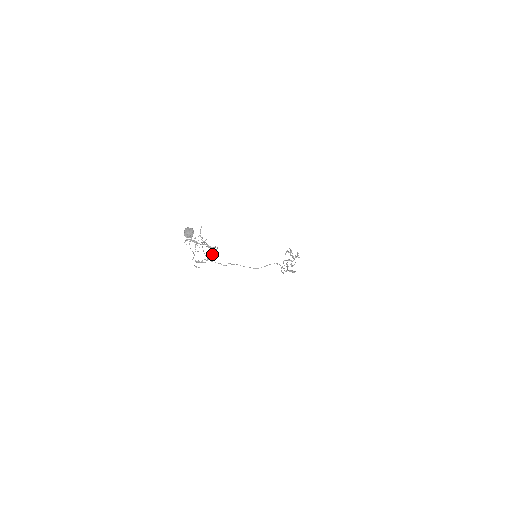
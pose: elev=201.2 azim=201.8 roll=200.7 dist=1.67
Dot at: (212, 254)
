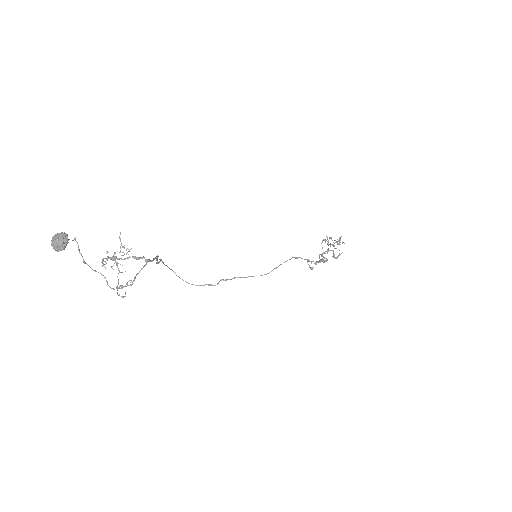
Dot at: (141, 268)
